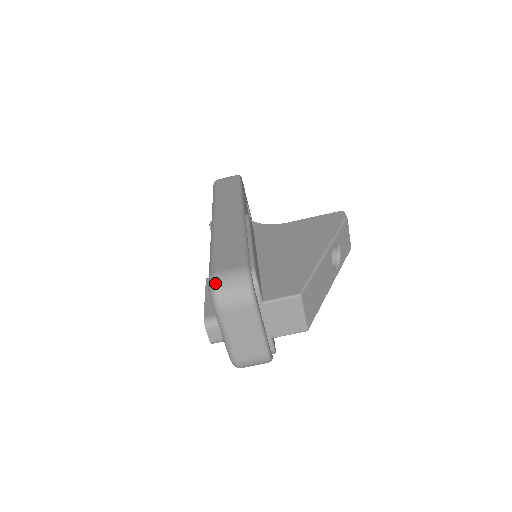
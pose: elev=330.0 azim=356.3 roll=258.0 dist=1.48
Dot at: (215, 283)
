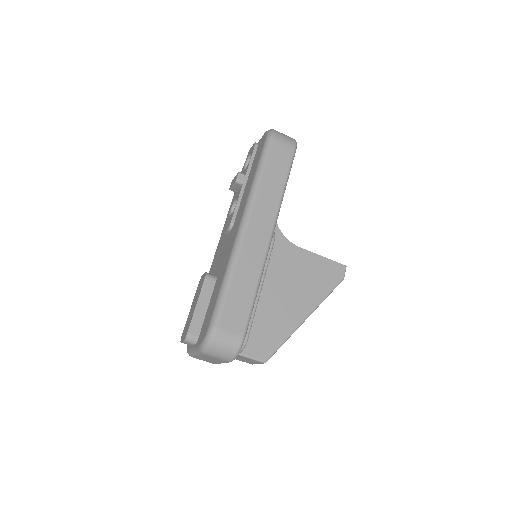
Dot at: (213, 340)
